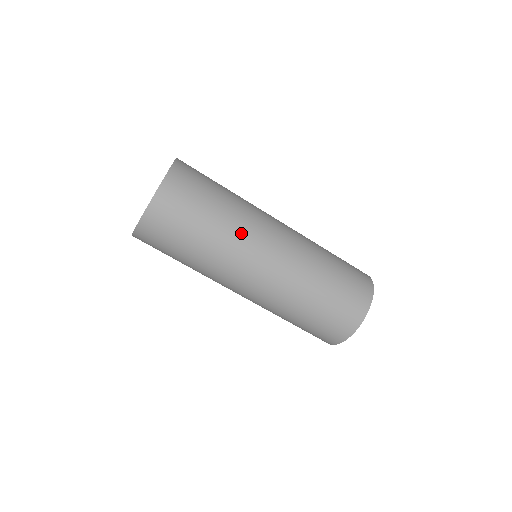
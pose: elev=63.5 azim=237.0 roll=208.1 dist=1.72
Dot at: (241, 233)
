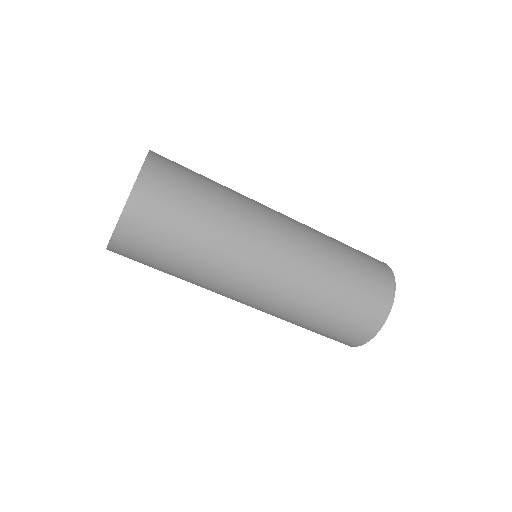
Dot at: (239, 230)
